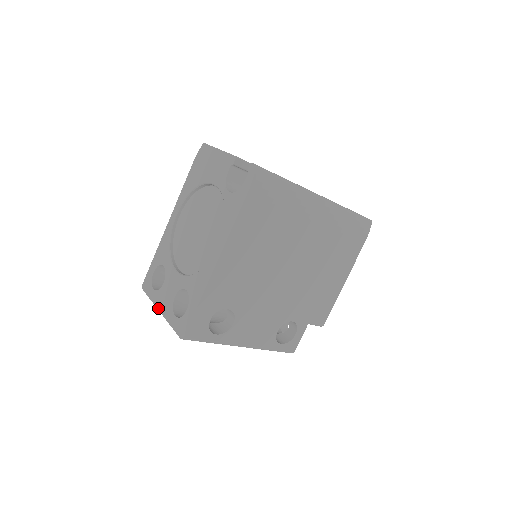
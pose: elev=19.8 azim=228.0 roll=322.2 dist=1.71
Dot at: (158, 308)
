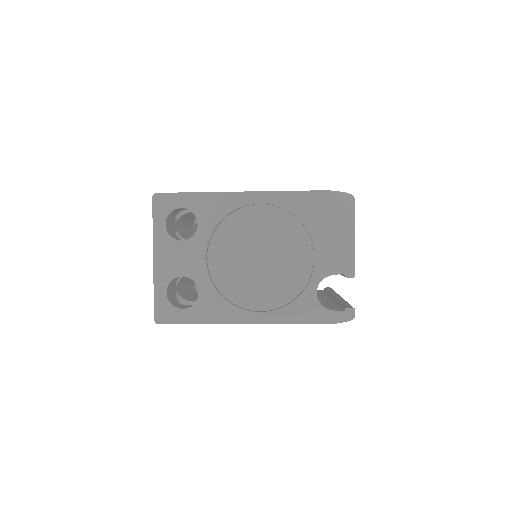
Dot at: (155, 253)
